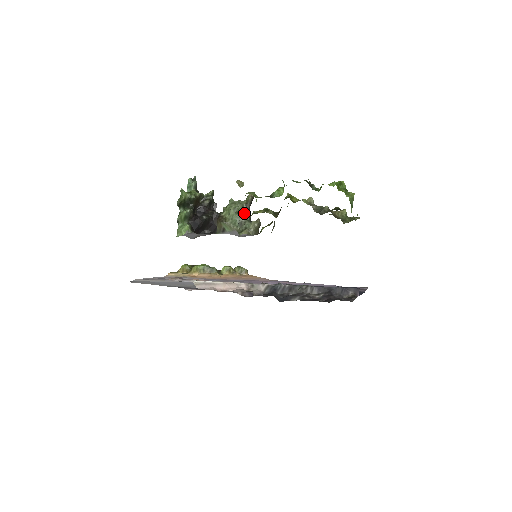
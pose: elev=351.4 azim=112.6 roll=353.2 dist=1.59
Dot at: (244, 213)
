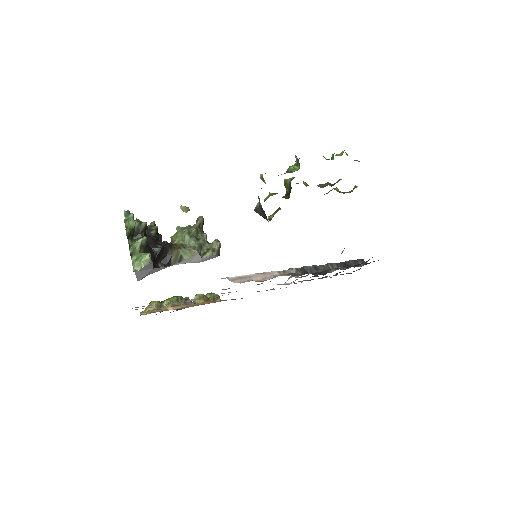
Dot at: (199, 236)
